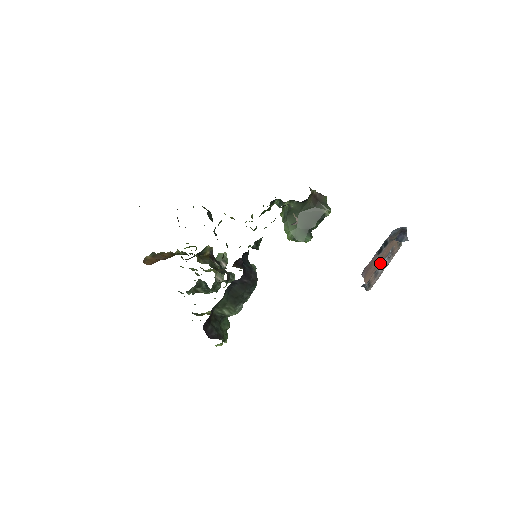
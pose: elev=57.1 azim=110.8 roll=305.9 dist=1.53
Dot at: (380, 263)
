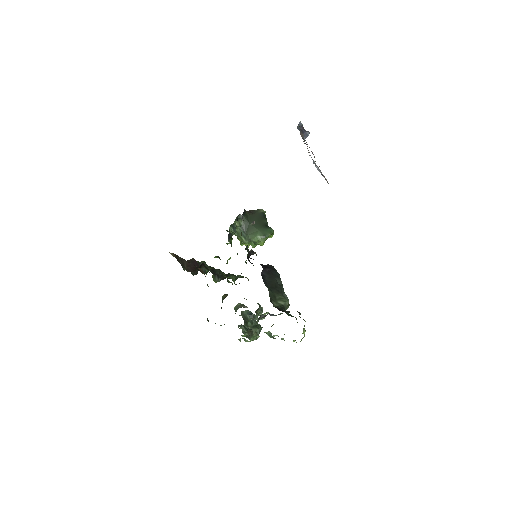
Dot at: occluded
